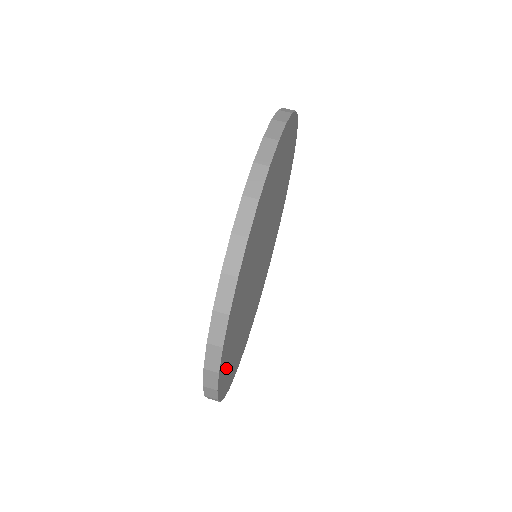
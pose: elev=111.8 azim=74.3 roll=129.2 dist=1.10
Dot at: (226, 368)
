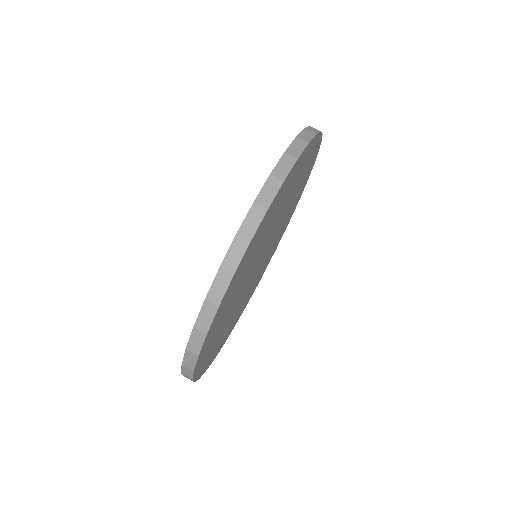
Dot at: (233, 284)
